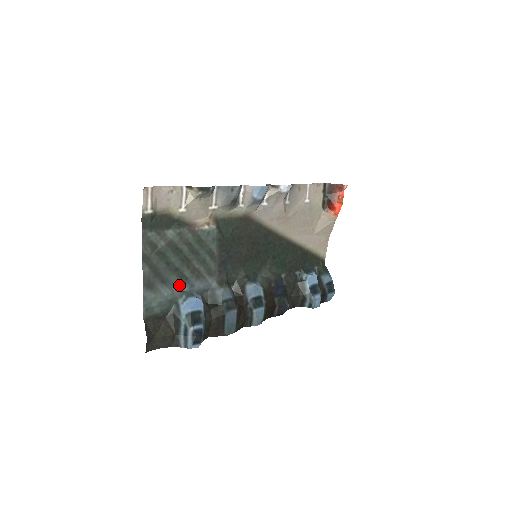
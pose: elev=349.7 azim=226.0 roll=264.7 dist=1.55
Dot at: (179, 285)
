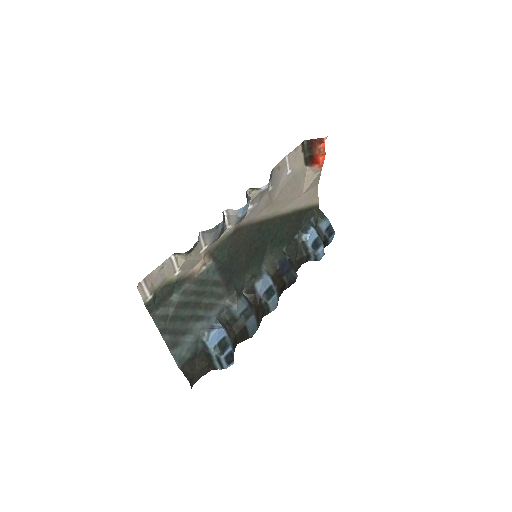
Dot at: (198, 326)
